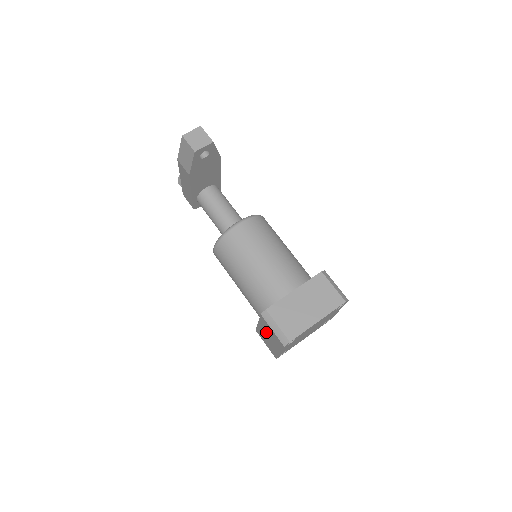
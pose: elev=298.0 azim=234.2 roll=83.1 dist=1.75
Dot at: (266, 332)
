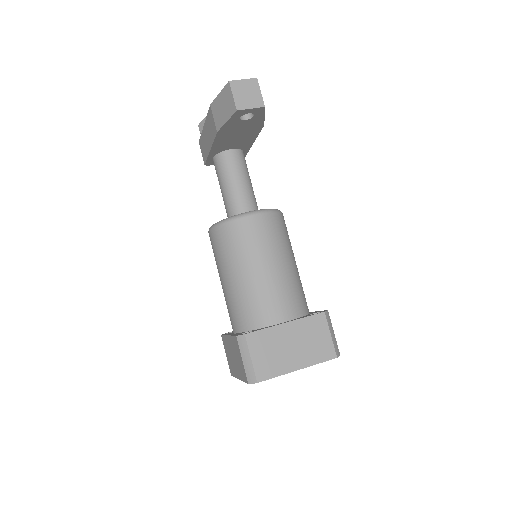
Dot at: (233, 351)
